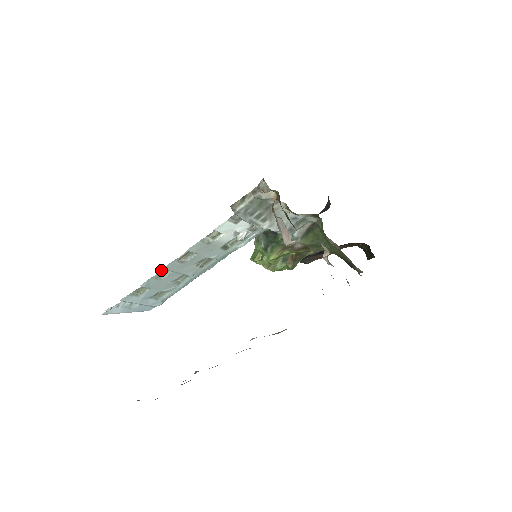
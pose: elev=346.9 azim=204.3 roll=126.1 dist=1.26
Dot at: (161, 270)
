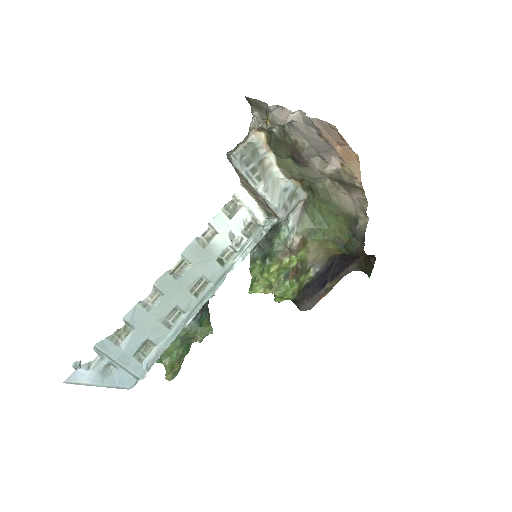
Dot at: occluded
